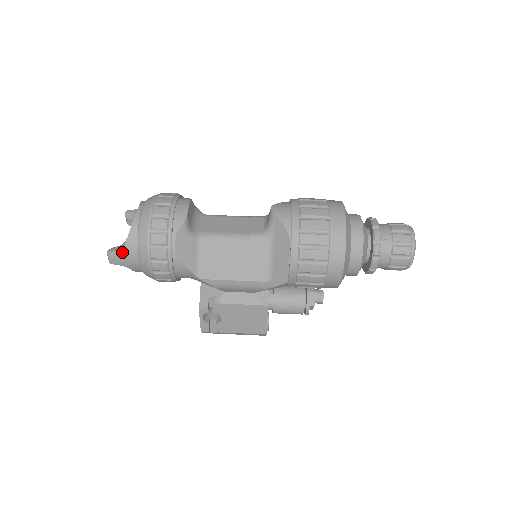
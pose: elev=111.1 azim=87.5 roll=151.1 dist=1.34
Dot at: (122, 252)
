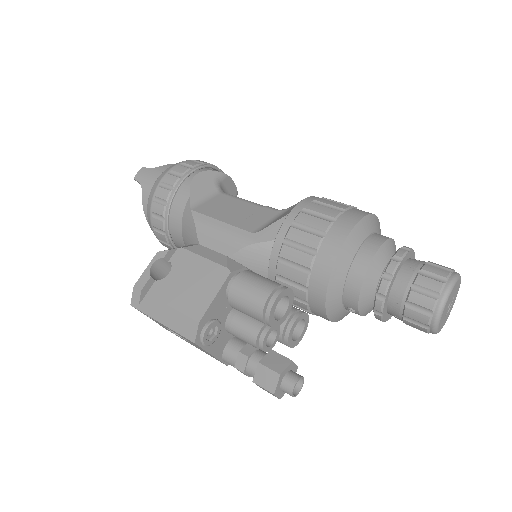
Dot at: (153, 170)
